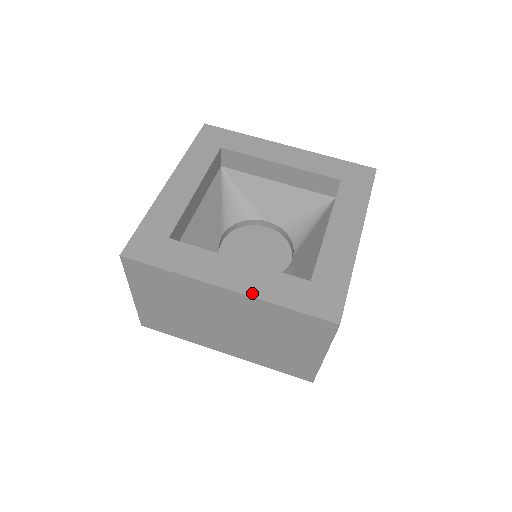
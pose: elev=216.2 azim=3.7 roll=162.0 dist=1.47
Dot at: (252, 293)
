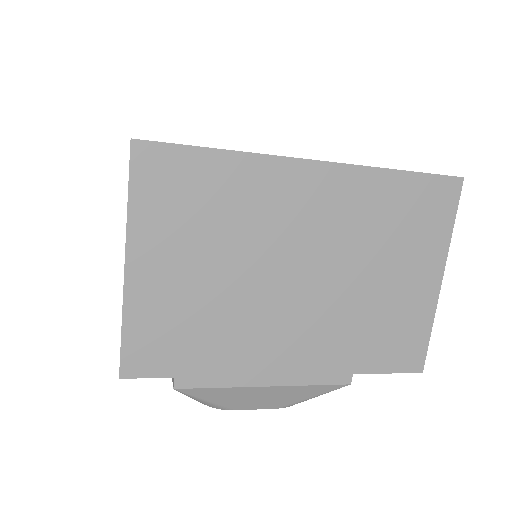
Dot at: occluded
